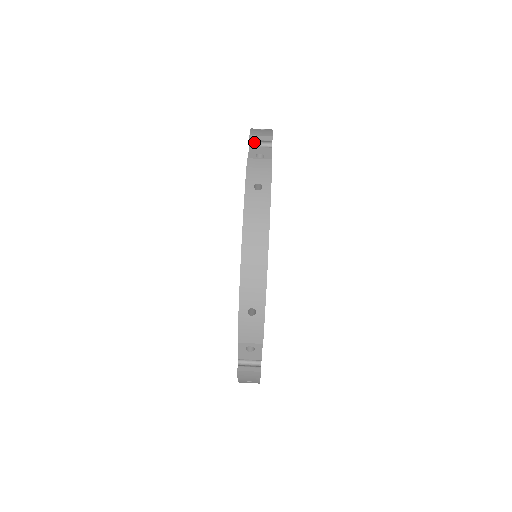
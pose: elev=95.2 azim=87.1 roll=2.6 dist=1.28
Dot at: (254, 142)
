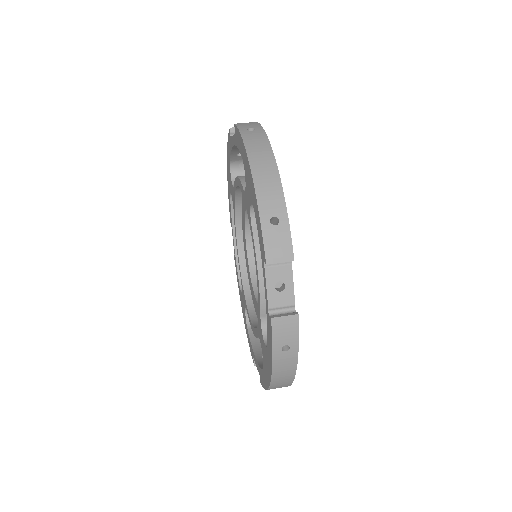
Dot at: occluded
